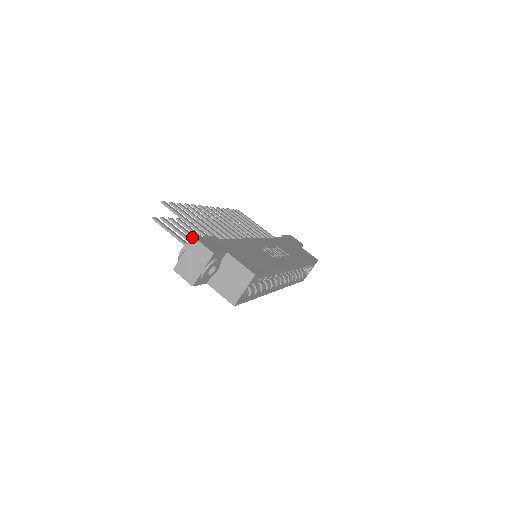
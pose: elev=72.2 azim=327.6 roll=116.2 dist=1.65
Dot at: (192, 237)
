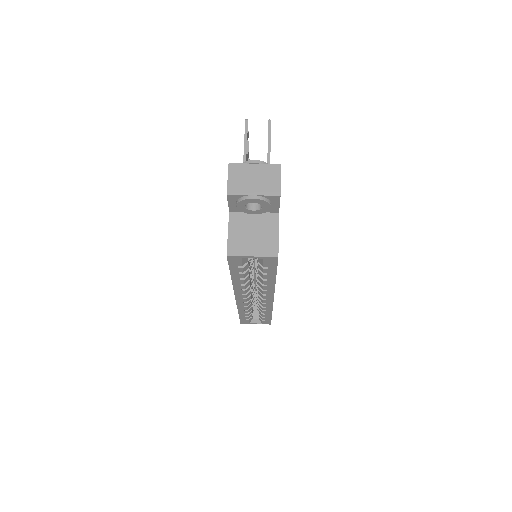
Dot at: occluded
